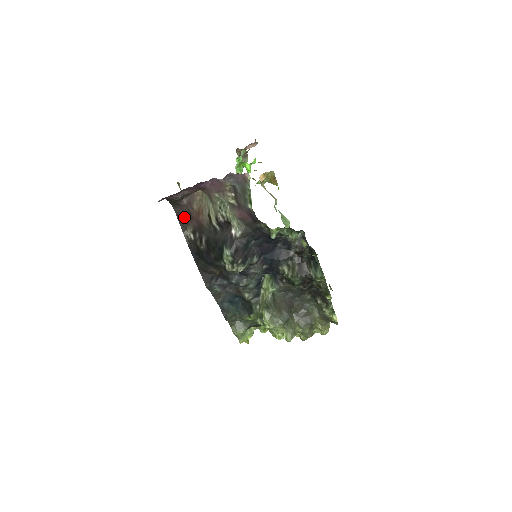
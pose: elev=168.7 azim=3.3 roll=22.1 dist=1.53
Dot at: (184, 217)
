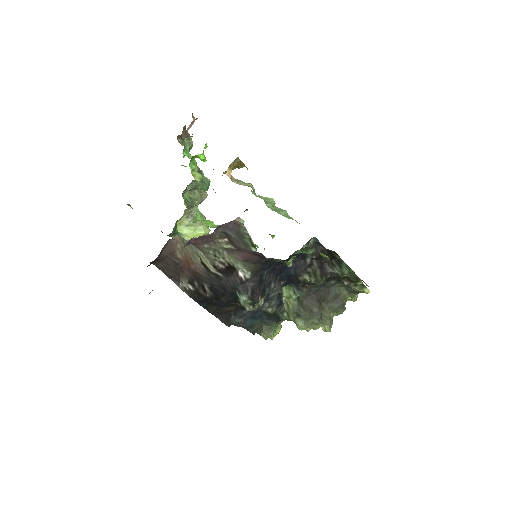
Dot at: (171, 270)
